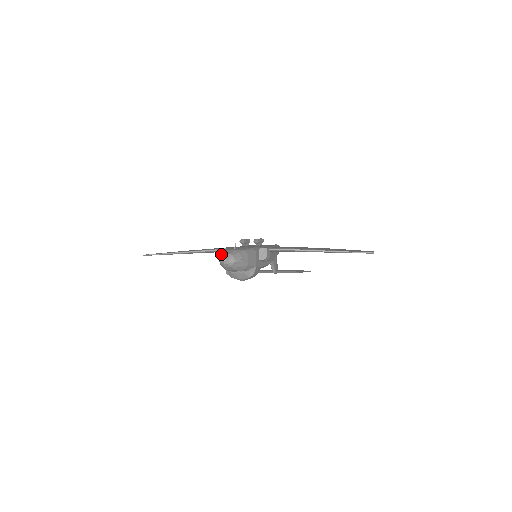
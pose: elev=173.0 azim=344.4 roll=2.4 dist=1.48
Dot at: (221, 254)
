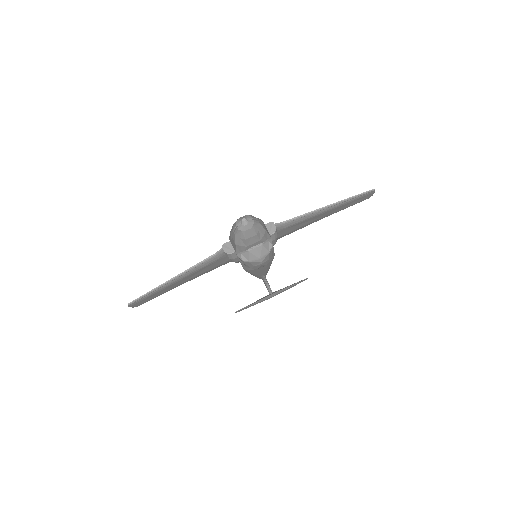
Dot at: (234, 223)
